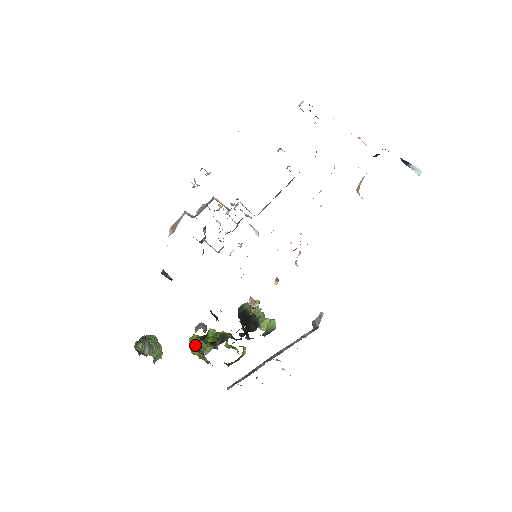
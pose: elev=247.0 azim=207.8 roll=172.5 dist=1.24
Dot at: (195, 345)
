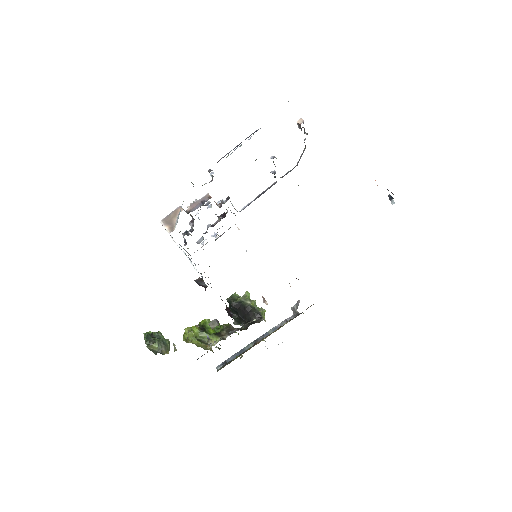
Dot at: (196, 336)
